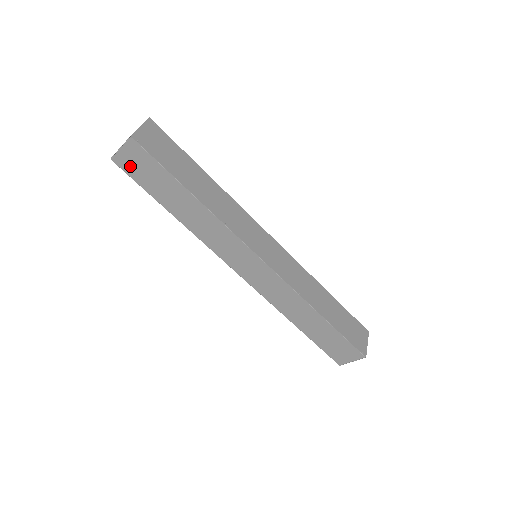
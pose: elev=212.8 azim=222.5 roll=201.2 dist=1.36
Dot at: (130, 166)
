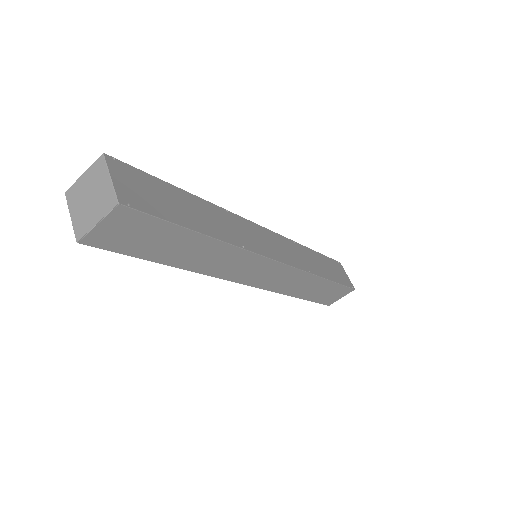
Dot at: (112, 239)
